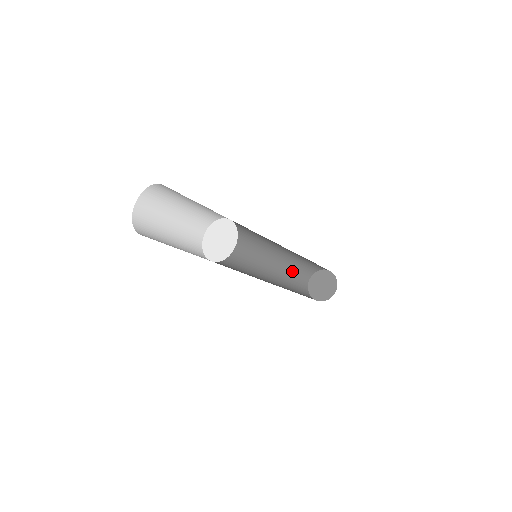
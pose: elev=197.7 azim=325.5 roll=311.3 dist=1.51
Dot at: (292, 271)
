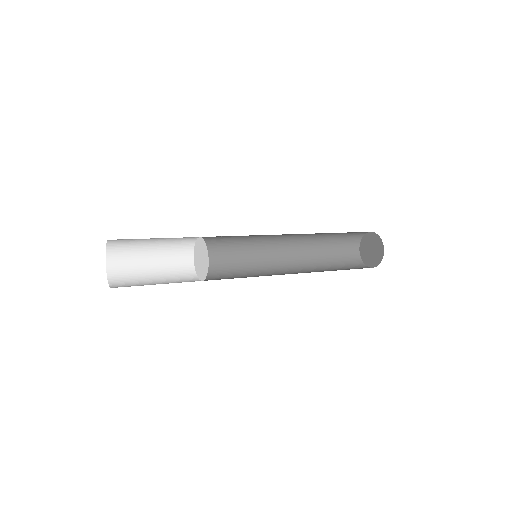
Dot at: (328, 249)
